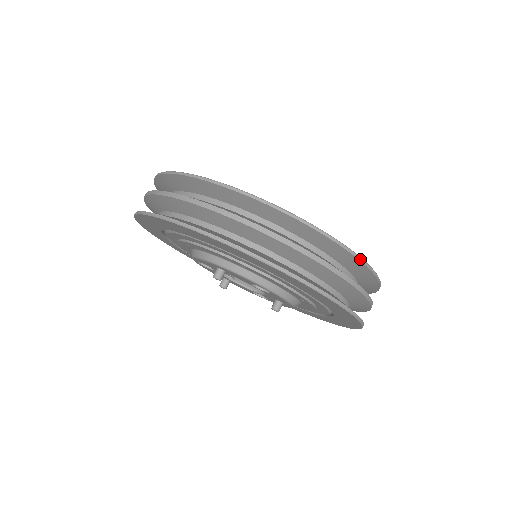
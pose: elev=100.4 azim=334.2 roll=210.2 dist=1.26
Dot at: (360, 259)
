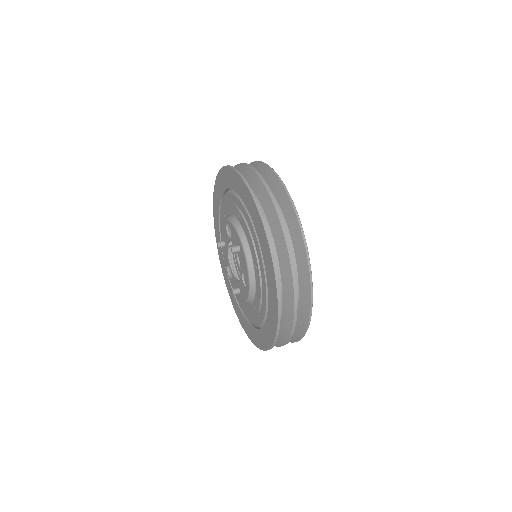
Dot at: (262, 162)
